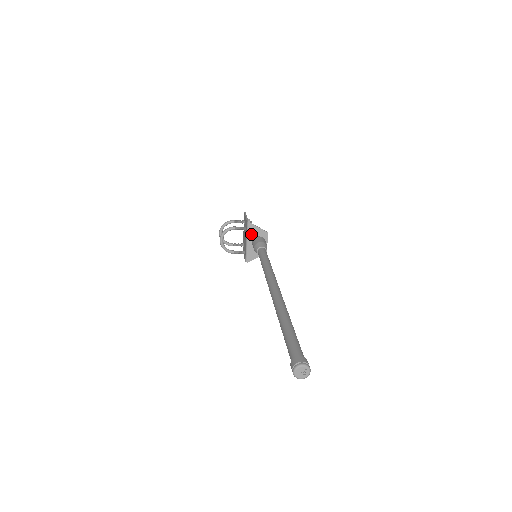
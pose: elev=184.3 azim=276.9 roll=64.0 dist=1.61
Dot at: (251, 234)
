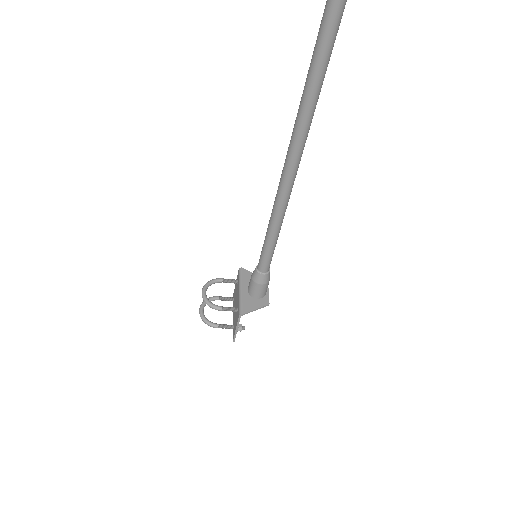
Dot at: (245, 280)
